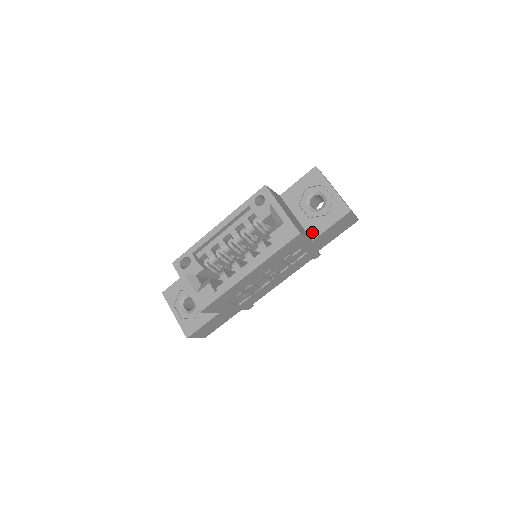
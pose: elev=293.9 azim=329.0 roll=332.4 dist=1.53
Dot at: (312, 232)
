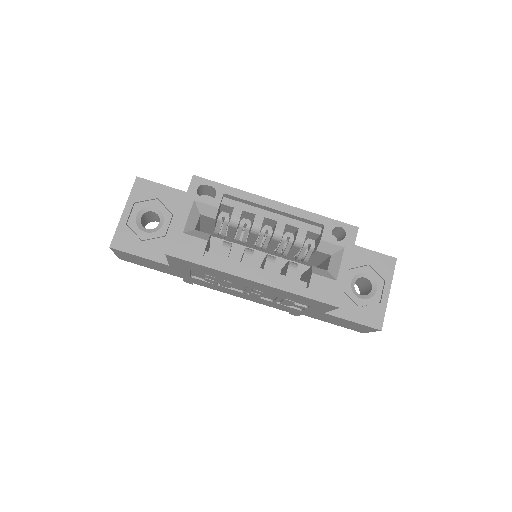
Dot at: occluded
